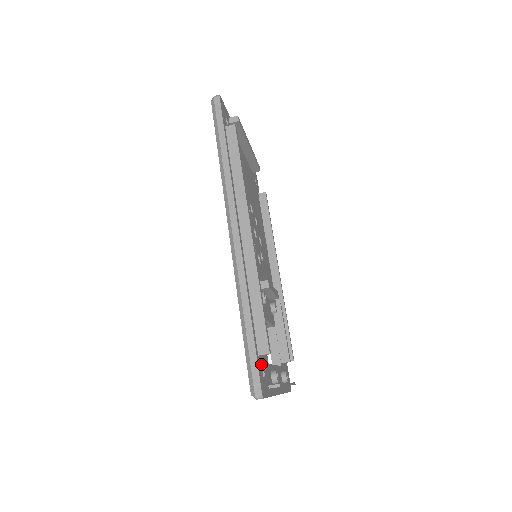
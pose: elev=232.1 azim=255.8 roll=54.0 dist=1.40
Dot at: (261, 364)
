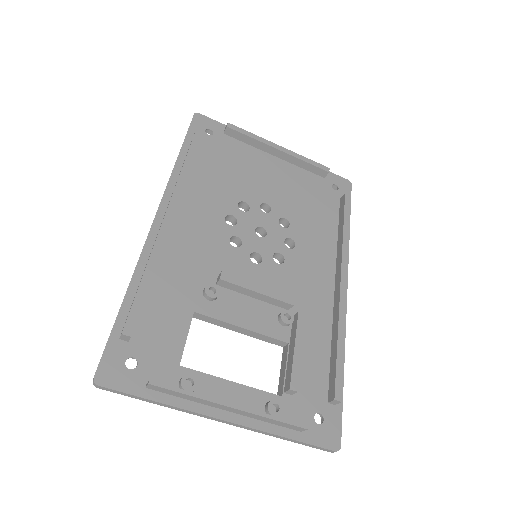
Dot at: (129, 352)
